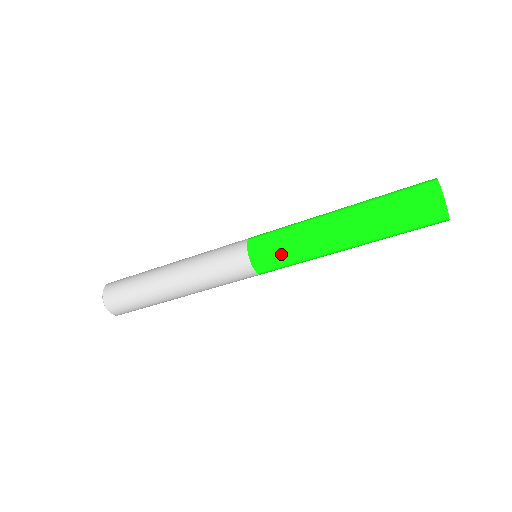
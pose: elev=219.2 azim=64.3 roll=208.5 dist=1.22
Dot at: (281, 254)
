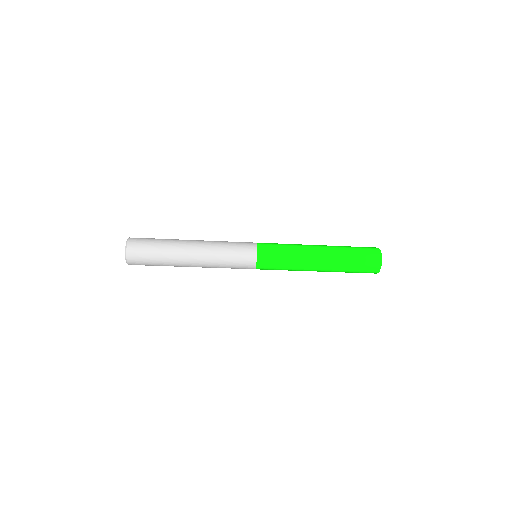
Dot at: (279, 262)
